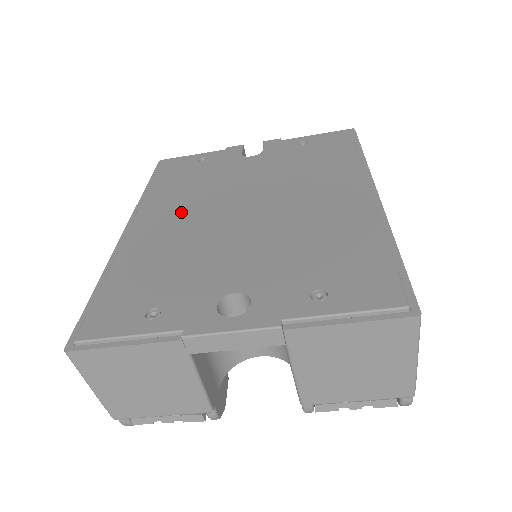
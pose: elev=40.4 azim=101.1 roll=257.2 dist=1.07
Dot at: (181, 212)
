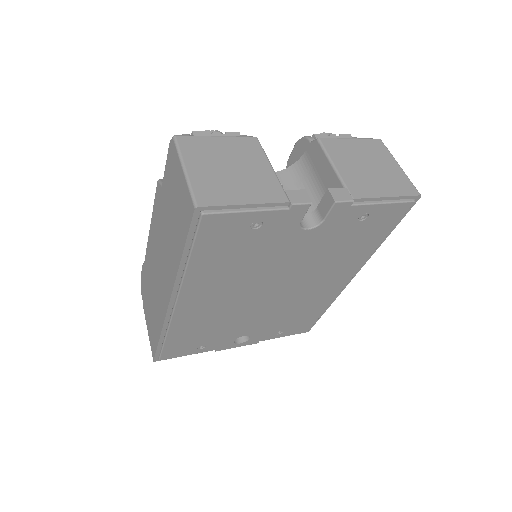
Dot at: (222, 294)
